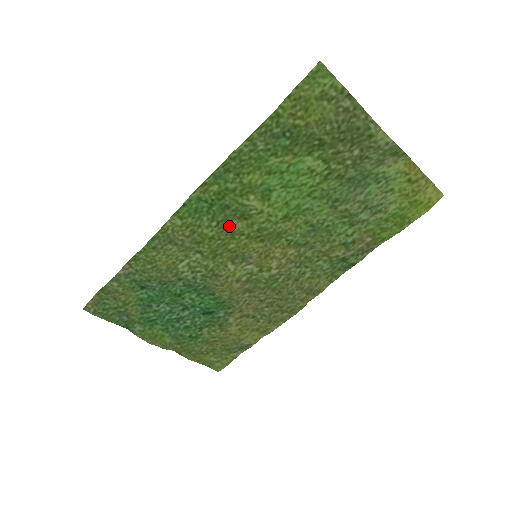
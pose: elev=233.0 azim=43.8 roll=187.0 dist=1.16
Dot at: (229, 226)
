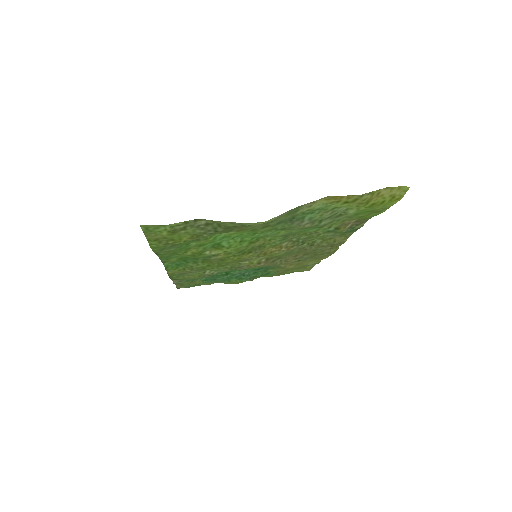
Dot at: (213, 259)
